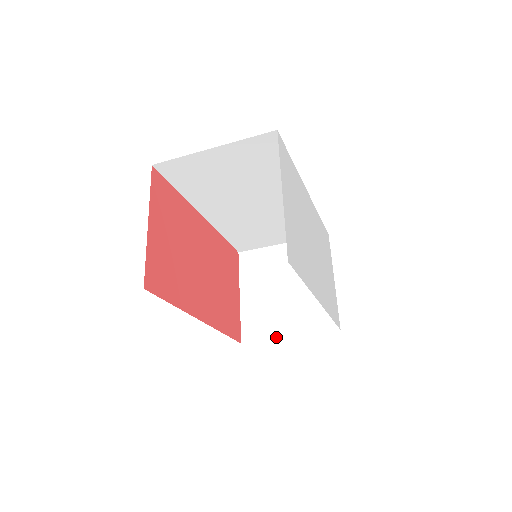
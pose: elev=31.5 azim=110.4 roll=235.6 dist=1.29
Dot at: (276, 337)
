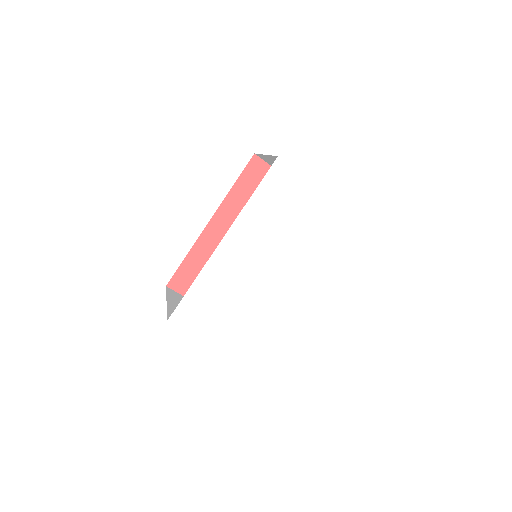
Dot at: occluded
